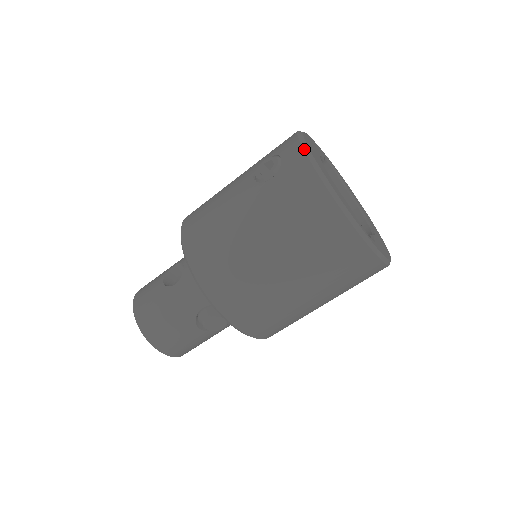
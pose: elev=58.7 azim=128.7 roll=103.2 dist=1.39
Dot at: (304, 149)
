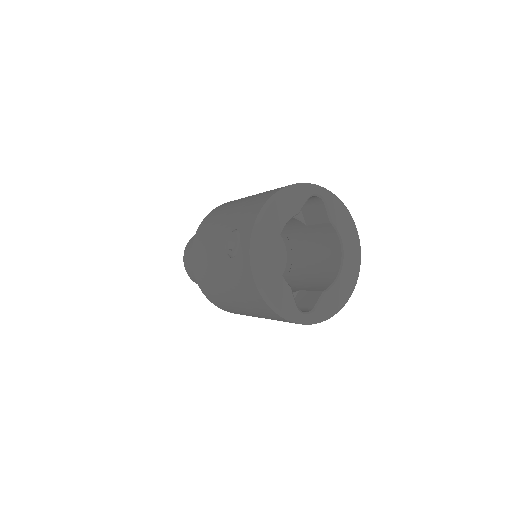
Dot at: (250, 252)
